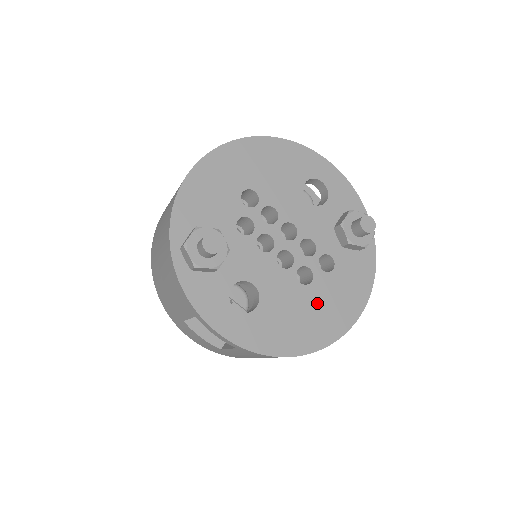
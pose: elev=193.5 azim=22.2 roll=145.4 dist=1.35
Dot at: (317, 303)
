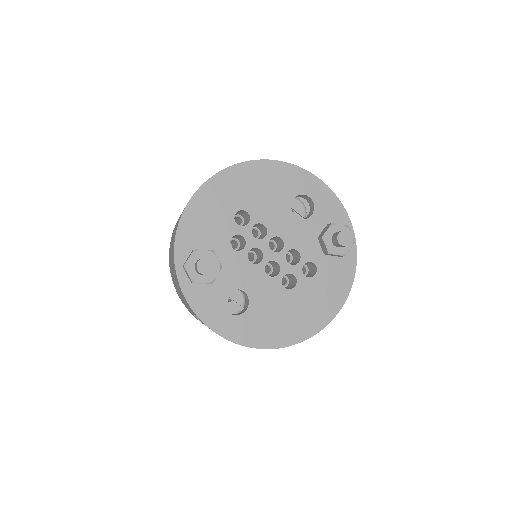
Dot at: (299, 304)
